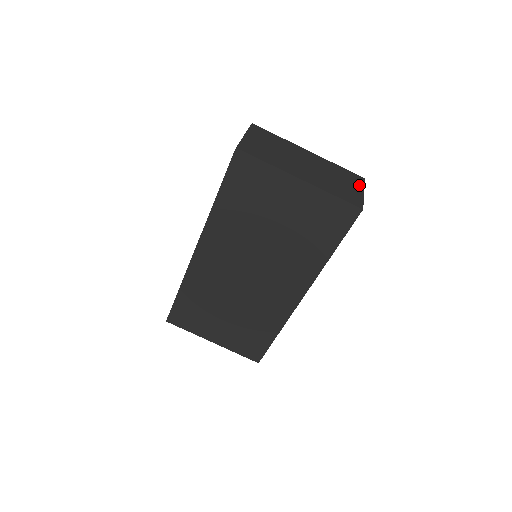
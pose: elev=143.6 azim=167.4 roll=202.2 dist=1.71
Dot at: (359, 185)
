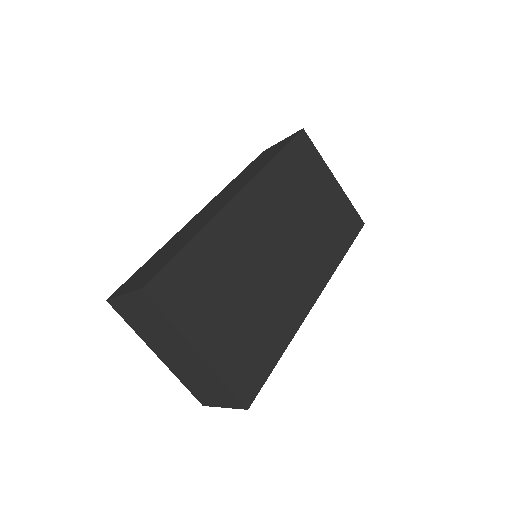
Dot at: occluded
